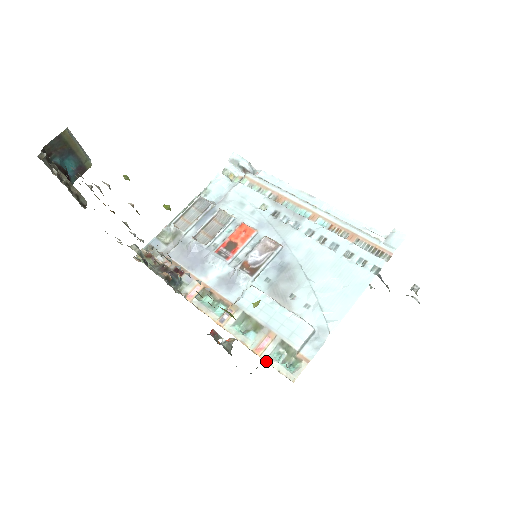
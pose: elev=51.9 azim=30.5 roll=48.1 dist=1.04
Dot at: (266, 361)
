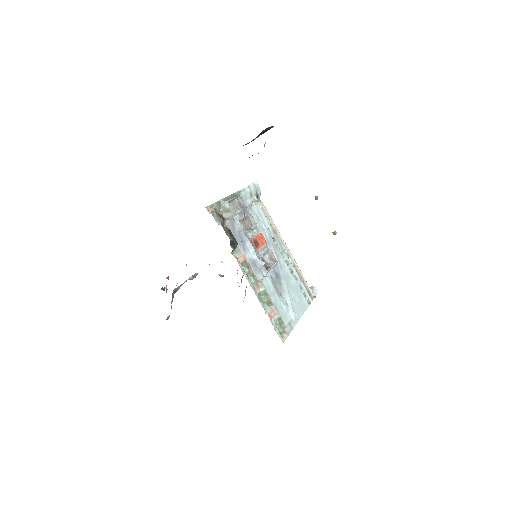
Dot at: (273, 325)
